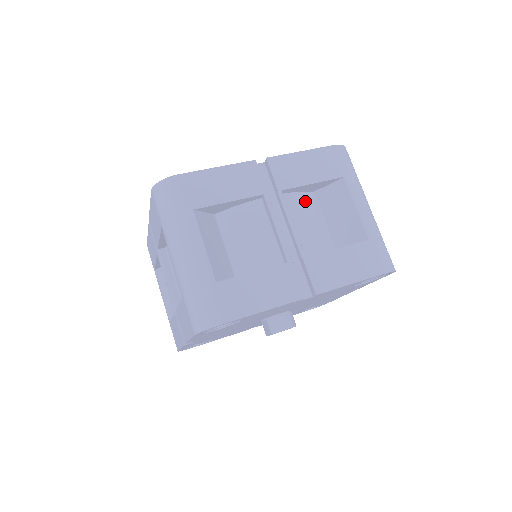
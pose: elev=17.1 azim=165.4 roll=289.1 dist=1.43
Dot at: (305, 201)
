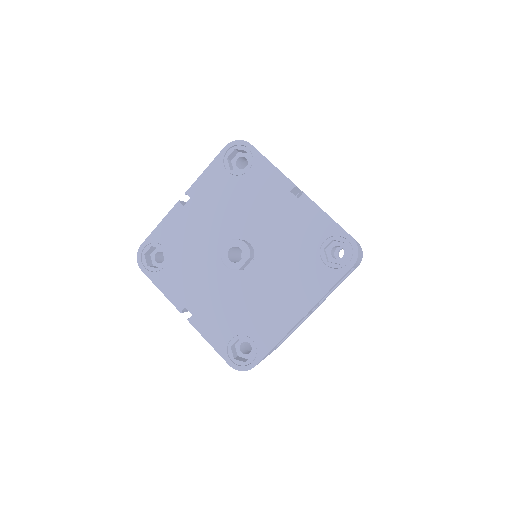
Dot at: occluded
